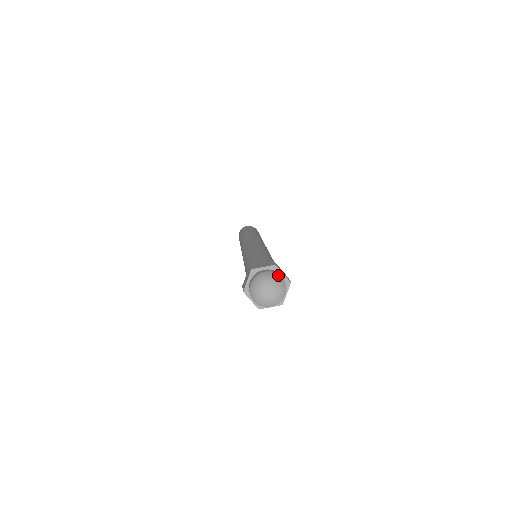
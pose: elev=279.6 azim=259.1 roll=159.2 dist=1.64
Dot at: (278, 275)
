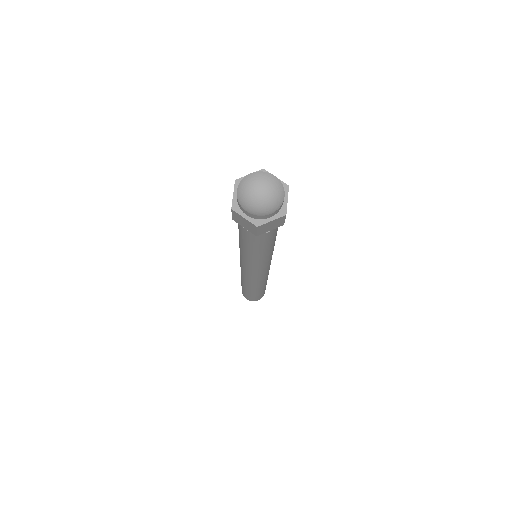
Dot at: (269, 175)
